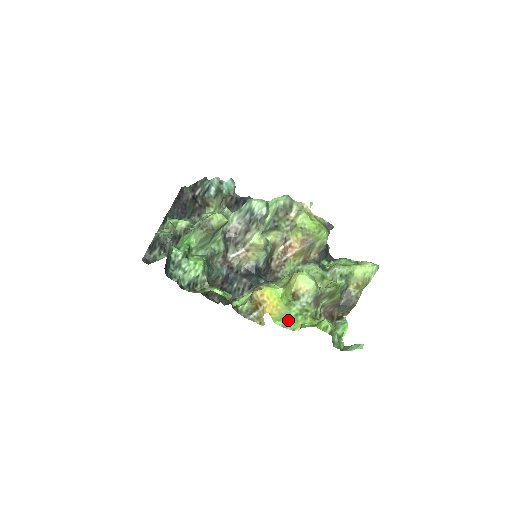
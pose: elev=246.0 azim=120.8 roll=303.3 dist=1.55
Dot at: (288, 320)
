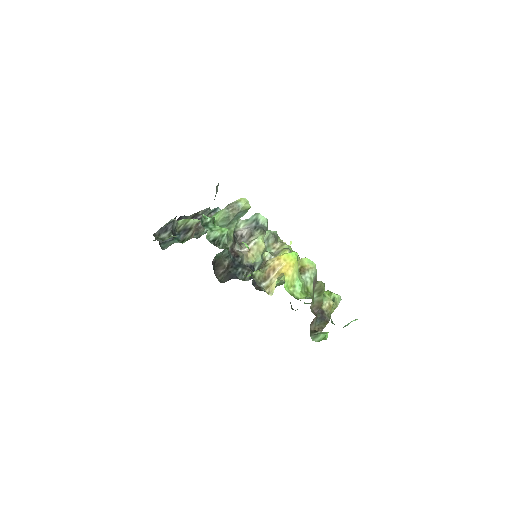
Dot at: (296, 289)
